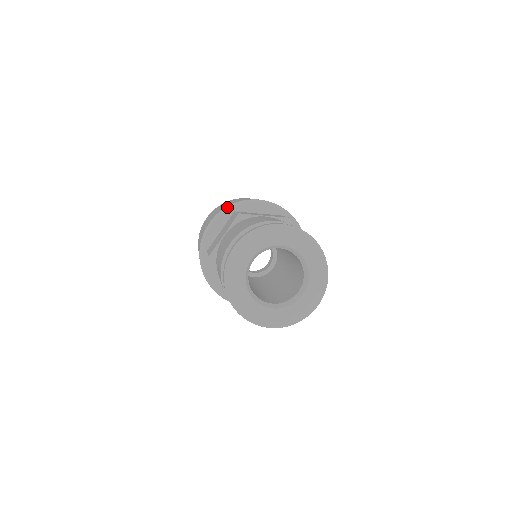
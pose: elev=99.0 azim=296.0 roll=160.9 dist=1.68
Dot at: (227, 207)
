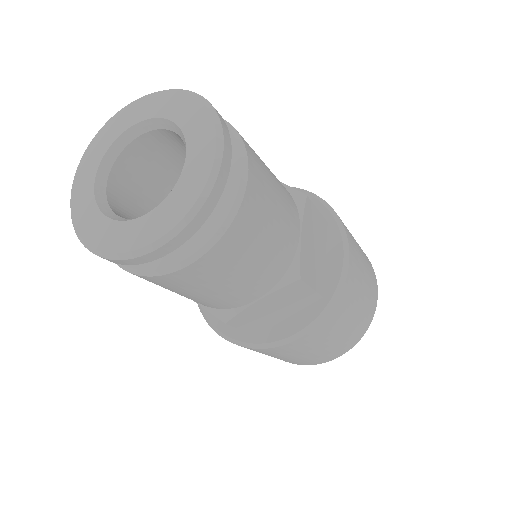
Dot at: occluded
